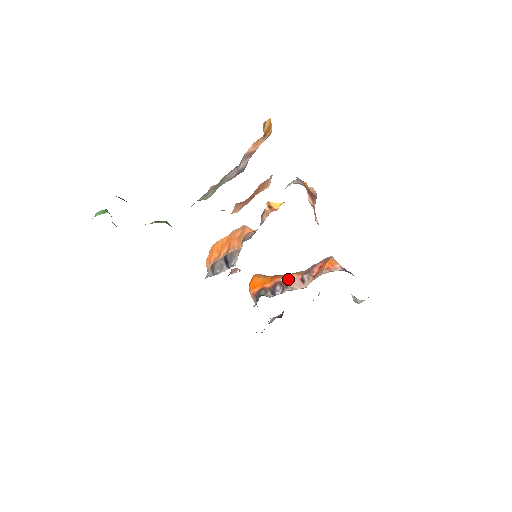
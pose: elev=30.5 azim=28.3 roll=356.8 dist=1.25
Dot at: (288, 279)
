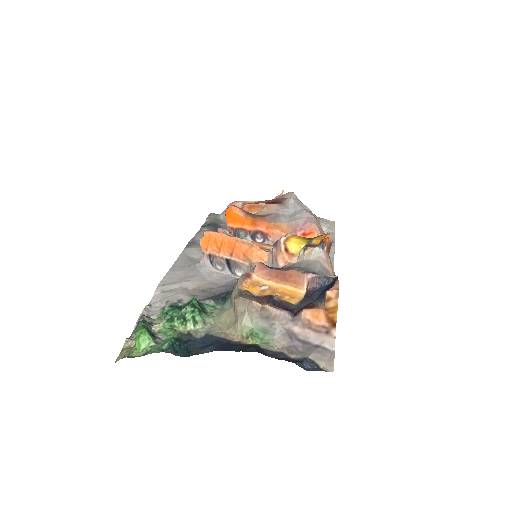
Dot at: (270, 233)
